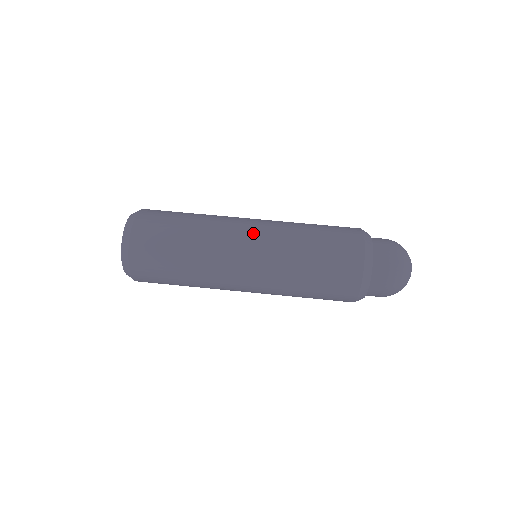
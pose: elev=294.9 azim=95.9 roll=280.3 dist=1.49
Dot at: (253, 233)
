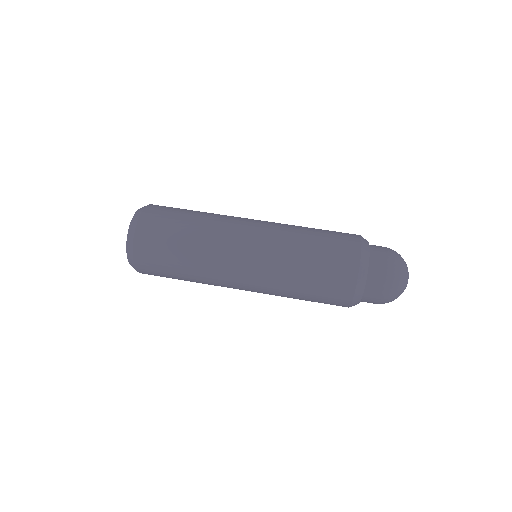
Dot at: (256, 223)
